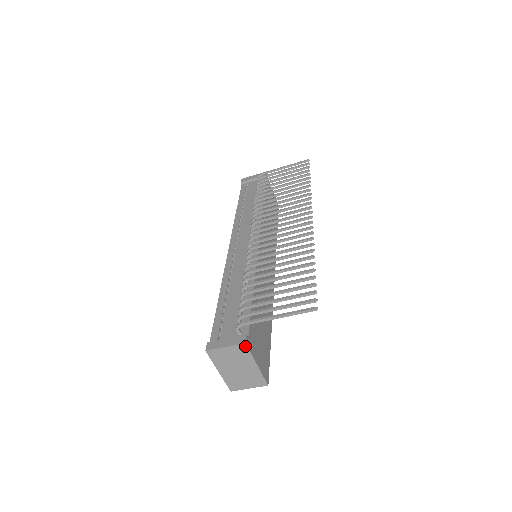
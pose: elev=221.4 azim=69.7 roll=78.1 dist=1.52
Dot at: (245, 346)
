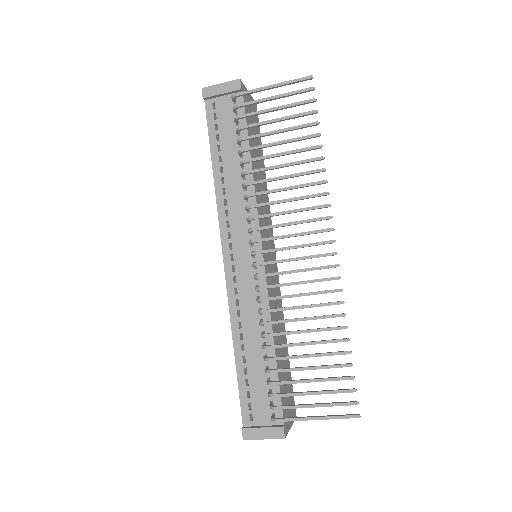
Dot at: (284, 437)
